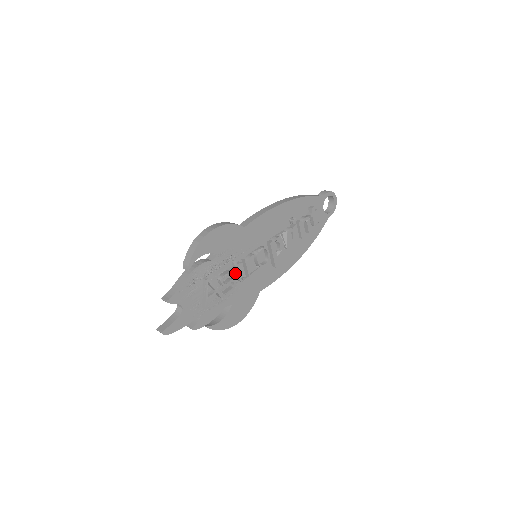
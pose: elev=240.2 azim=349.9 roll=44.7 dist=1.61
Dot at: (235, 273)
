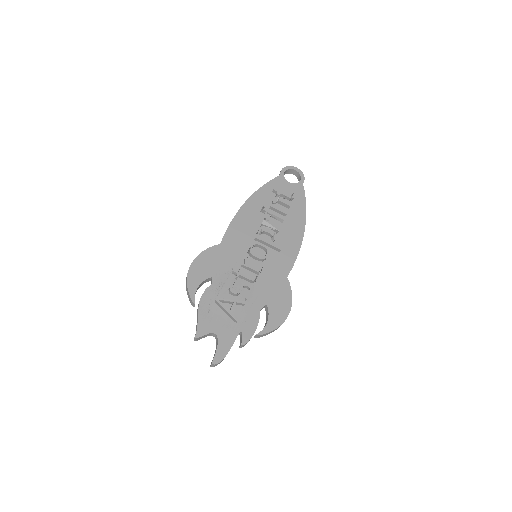
Dot at: (244, 279)
